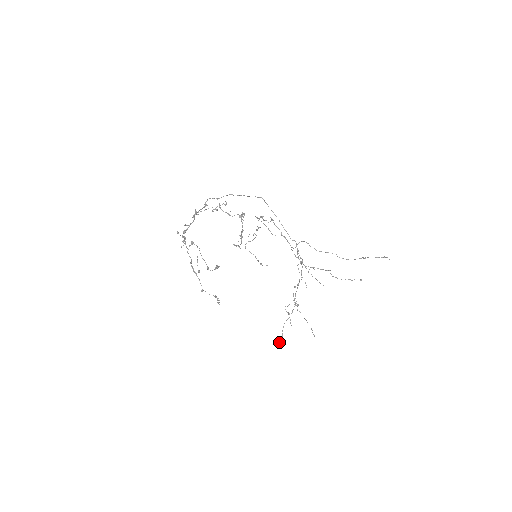
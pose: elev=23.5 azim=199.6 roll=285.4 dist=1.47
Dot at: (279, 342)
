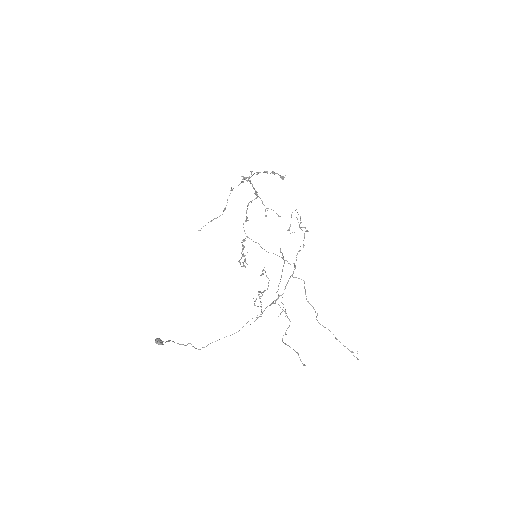
Dot at: occluded
